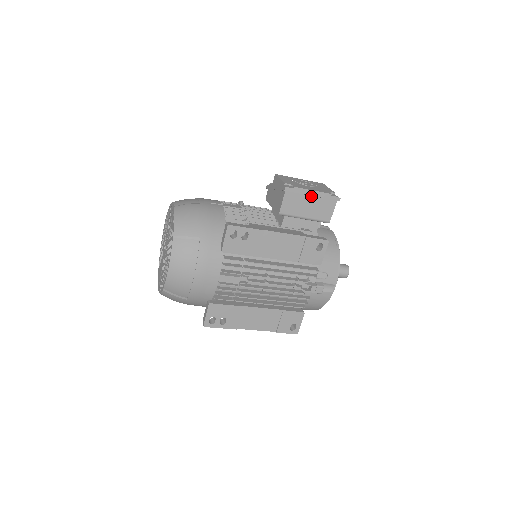
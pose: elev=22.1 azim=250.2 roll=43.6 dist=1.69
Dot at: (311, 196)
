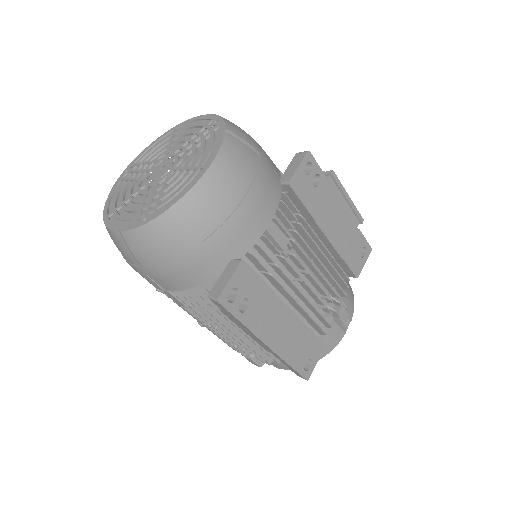
Dot at: (345, 200)
